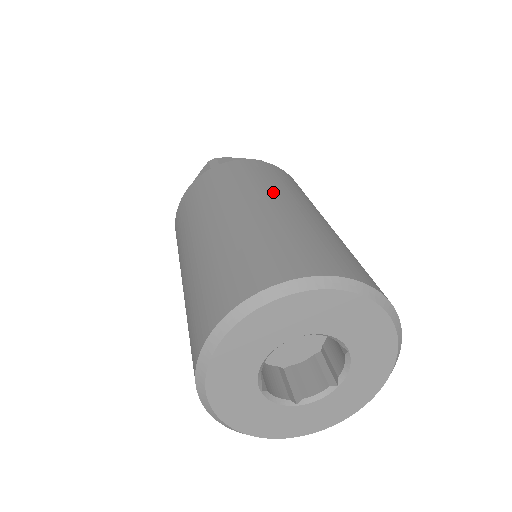
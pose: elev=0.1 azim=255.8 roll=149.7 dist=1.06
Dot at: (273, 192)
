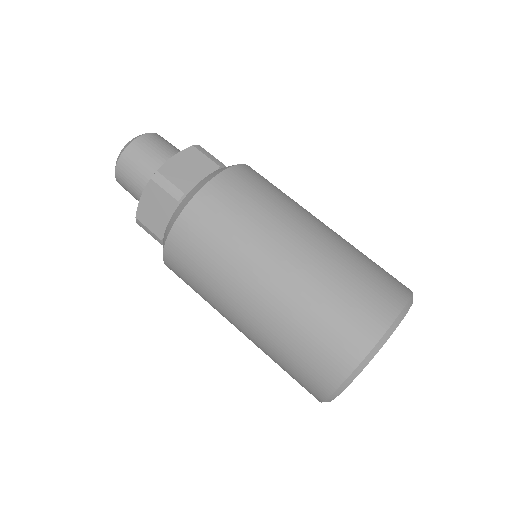
Dot at: (282, 229)
